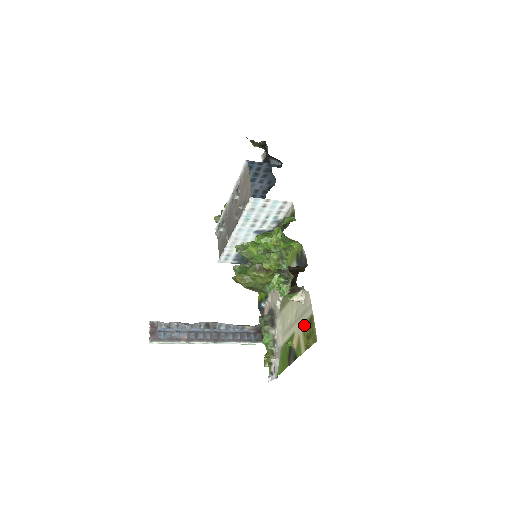
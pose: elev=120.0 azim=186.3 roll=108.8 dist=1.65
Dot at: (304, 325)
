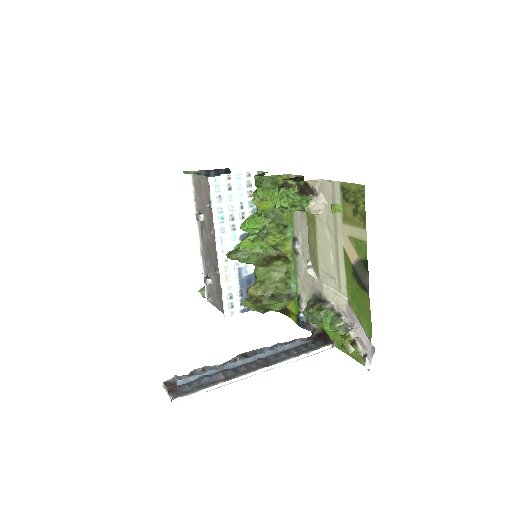
Dot at: (343, 214)
